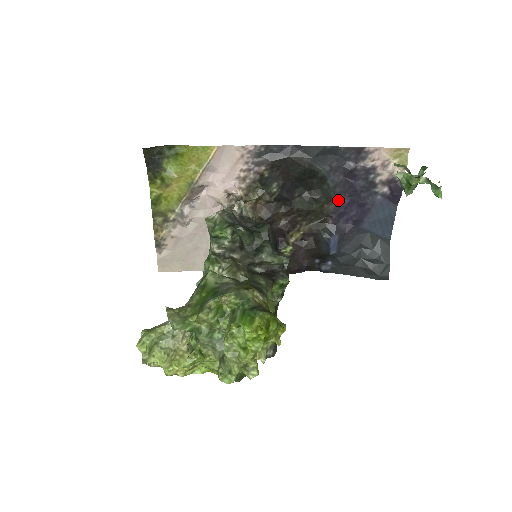
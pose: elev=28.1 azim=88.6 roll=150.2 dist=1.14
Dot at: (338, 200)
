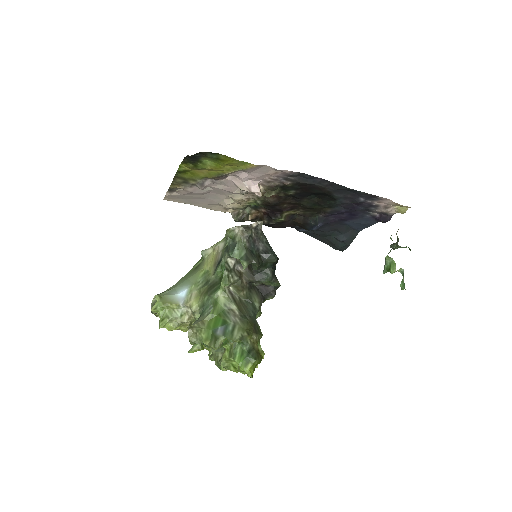
Dot at: (337, 209)
